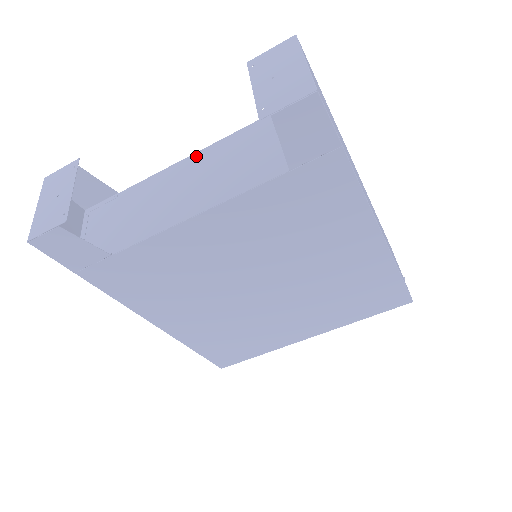
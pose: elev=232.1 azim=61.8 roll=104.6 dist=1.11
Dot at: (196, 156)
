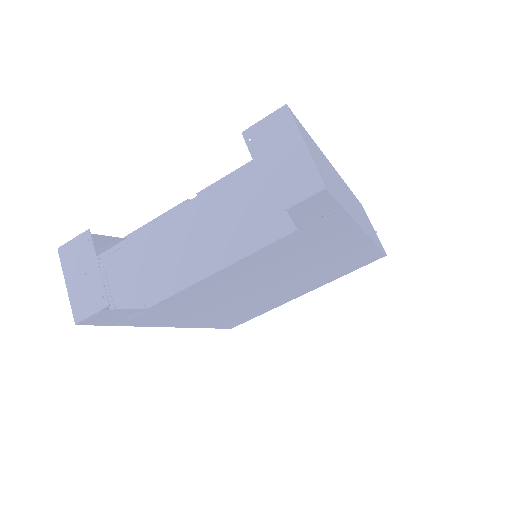
Dot at: (197, 202)
